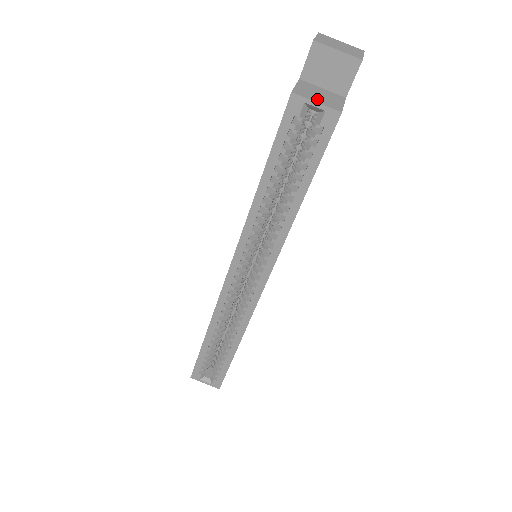
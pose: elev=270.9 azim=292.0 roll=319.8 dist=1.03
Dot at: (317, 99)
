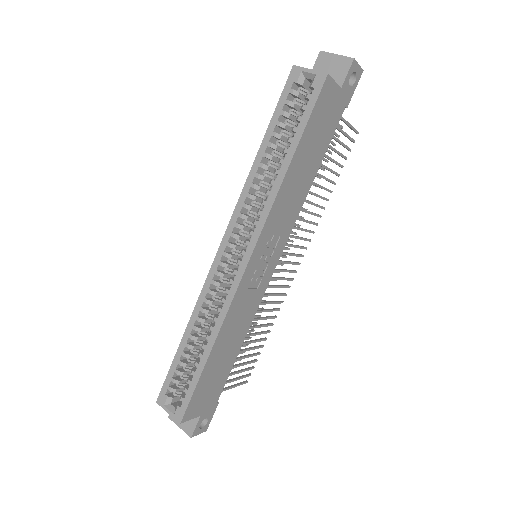
Dot at: (312, 71)
